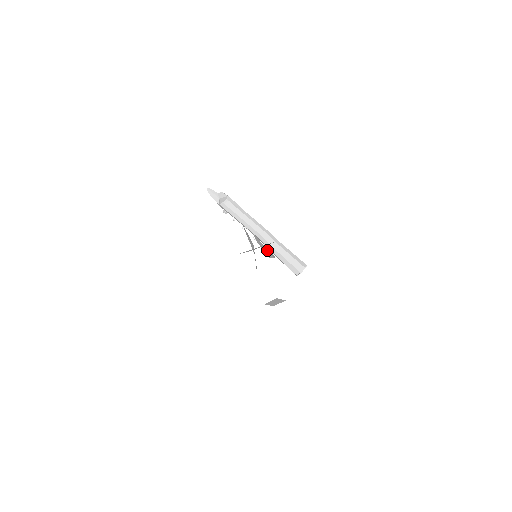
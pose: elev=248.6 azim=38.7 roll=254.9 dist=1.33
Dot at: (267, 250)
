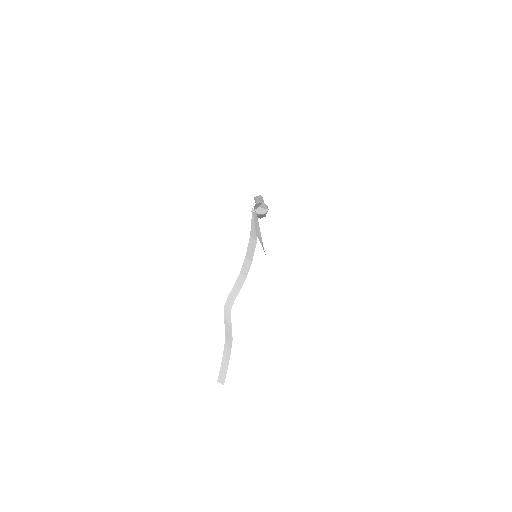
Dot at: (261, 237)
